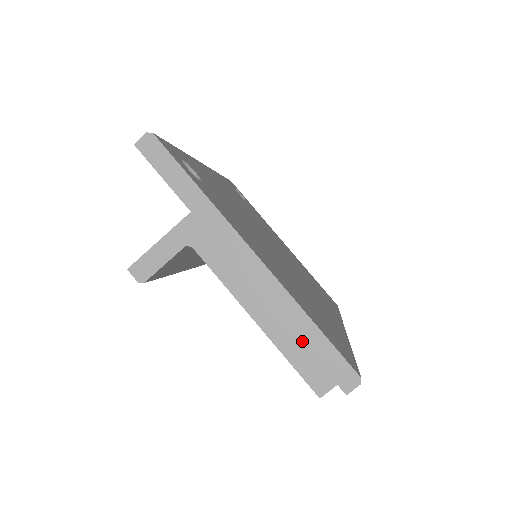
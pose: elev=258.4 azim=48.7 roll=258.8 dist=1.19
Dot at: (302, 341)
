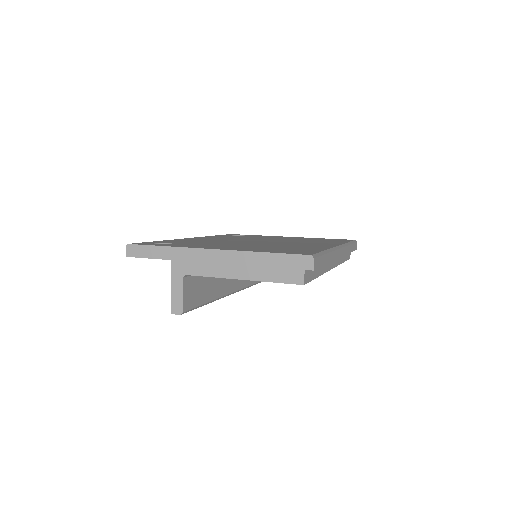
Dot at: (269, 266)
